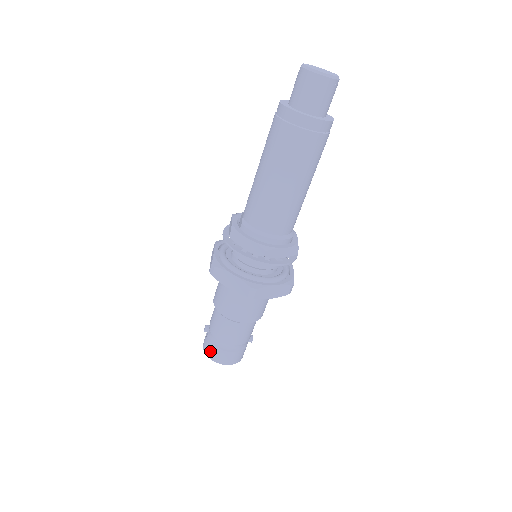
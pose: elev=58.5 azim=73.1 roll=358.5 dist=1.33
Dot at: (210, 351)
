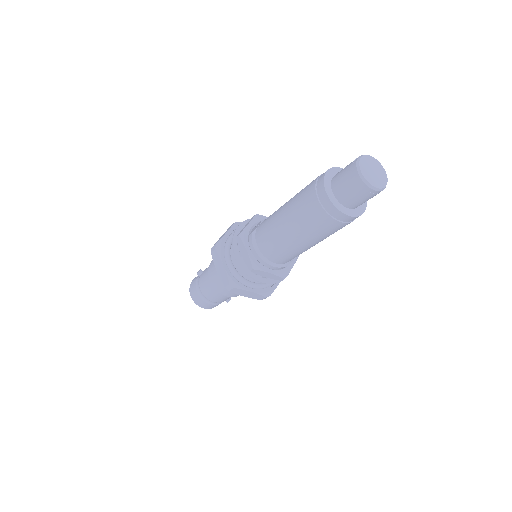
Dot at: (192, 290)
